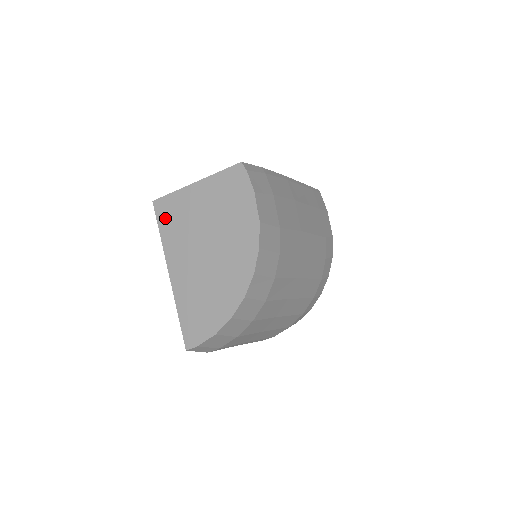
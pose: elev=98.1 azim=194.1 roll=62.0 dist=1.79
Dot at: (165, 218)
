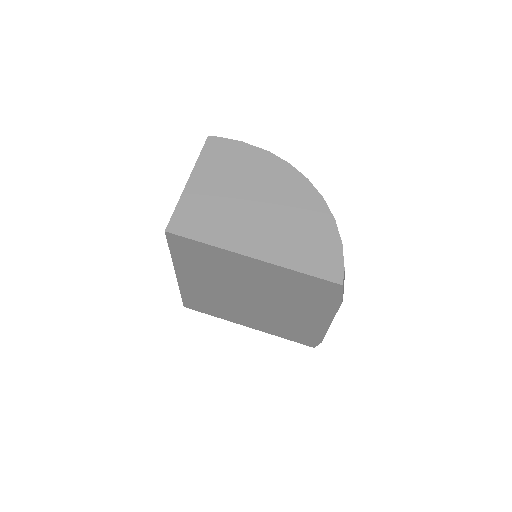
Dot at: (194, 228)
